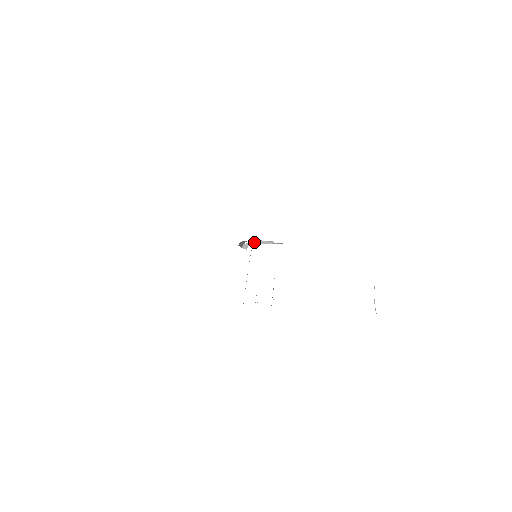
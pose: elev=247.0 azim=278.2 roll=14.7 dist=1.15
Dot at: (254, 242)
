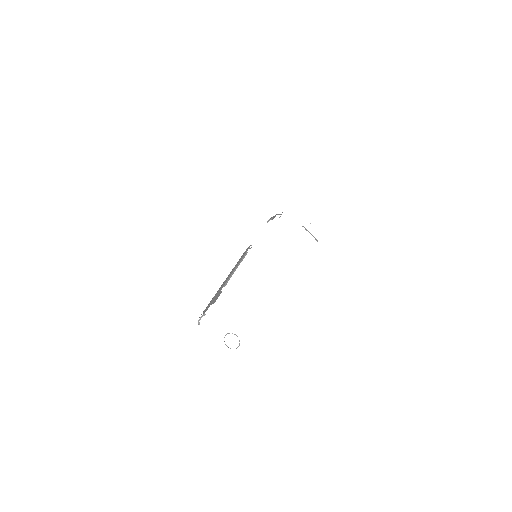
Dot at: (199, 319)
